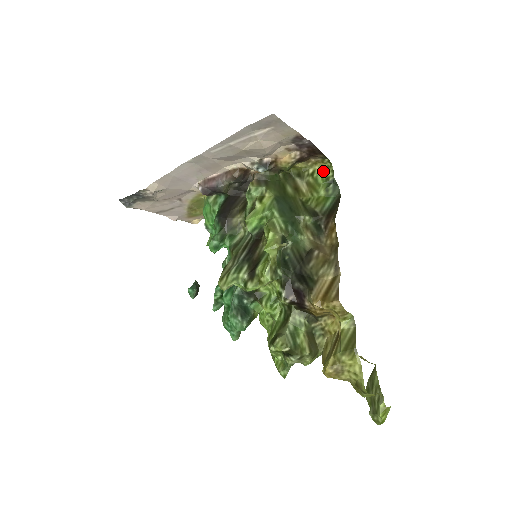
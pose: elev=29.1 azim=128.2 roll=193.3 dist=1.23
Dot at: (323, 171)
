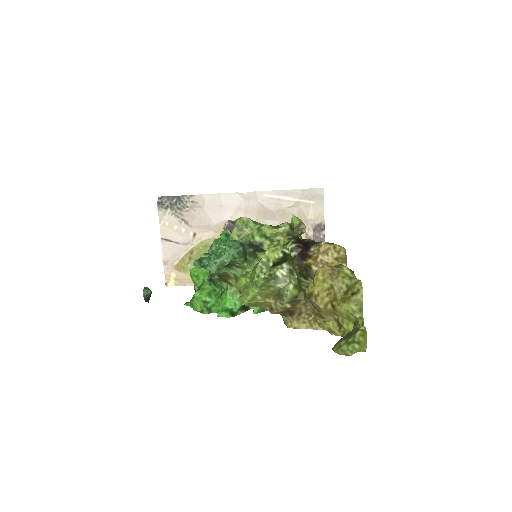
Dot at: occluded
